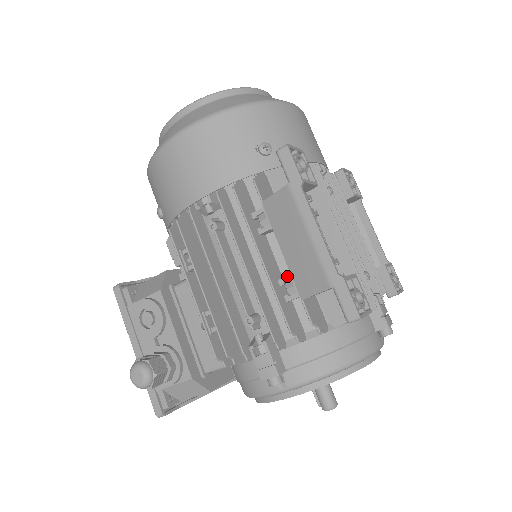
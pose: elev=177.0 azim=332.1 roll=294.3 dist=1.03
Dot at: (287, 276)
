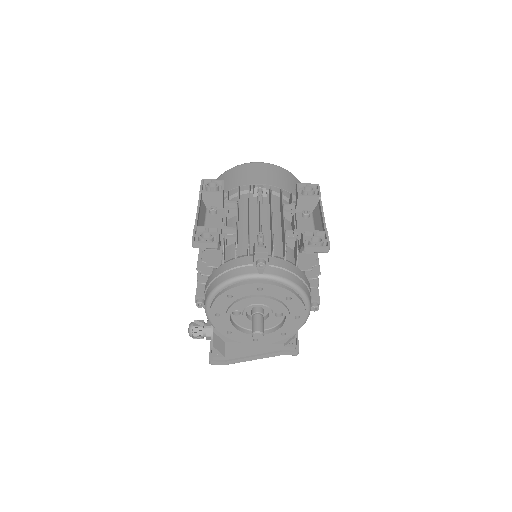
Dot at: occluded
